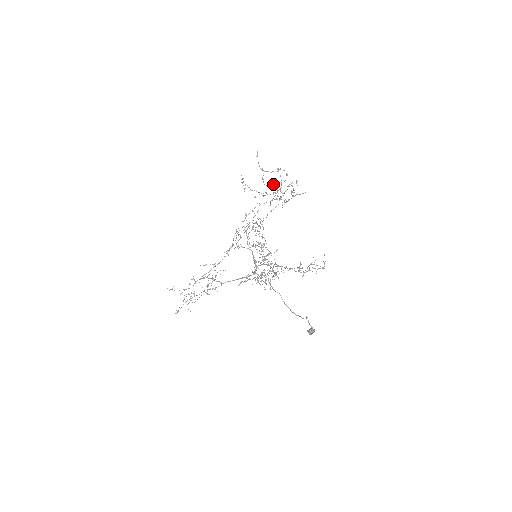
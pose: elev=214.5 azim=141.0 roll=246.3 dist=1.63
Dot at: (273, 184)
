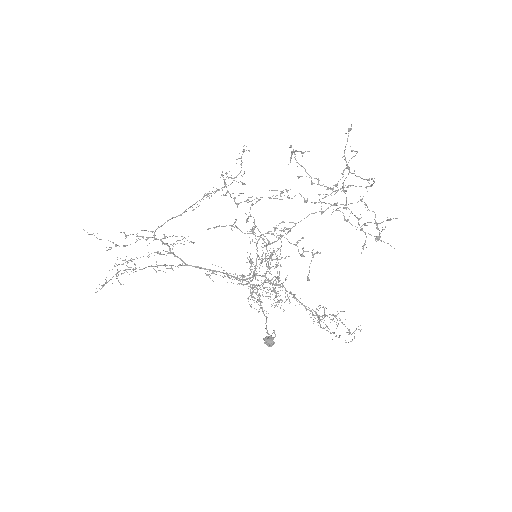
Dot at: (360, 214)
